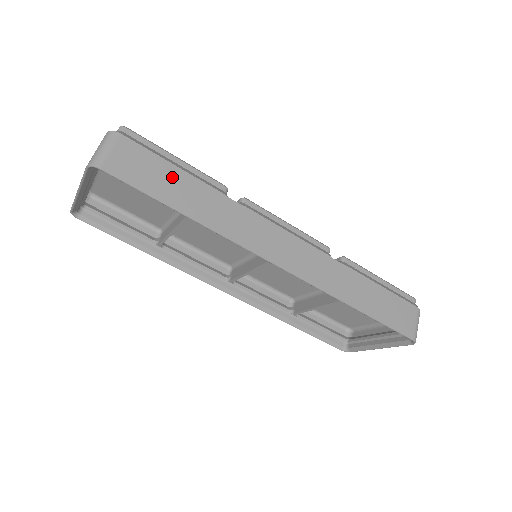
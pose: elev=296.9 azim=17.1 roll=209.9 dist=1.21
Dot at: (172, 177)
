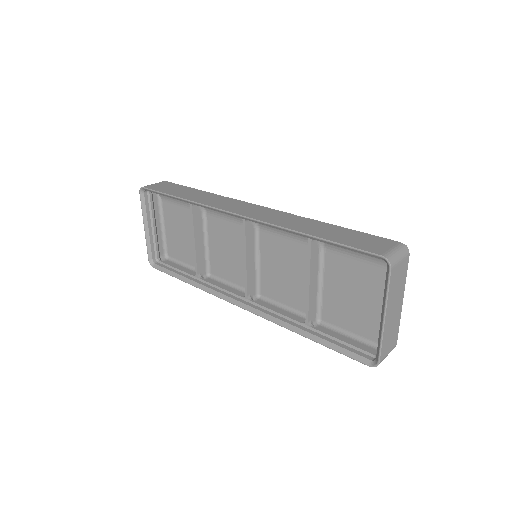
Dot at: (184, 189)
